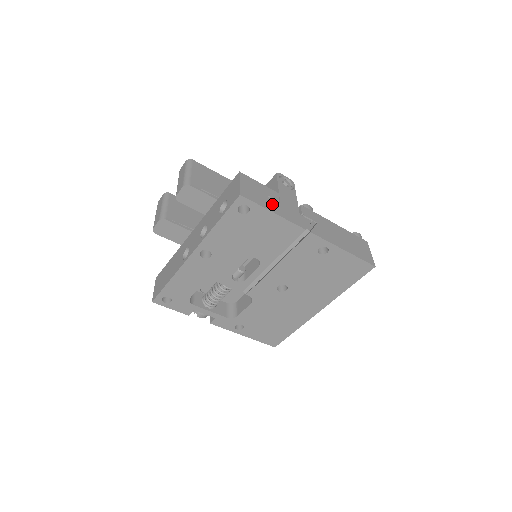
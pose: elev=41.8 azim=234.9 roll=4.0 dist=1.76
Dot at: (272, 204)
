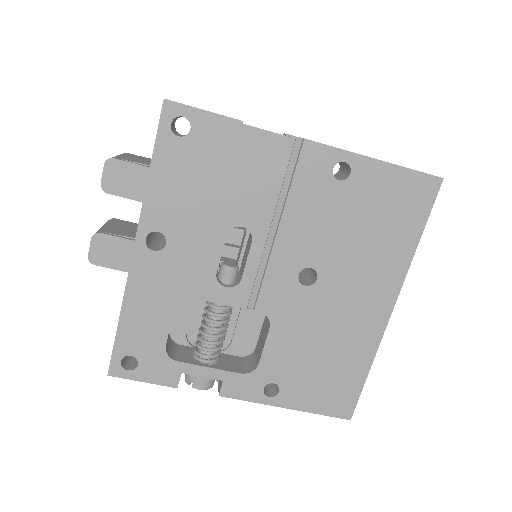
Dot at: occluded
